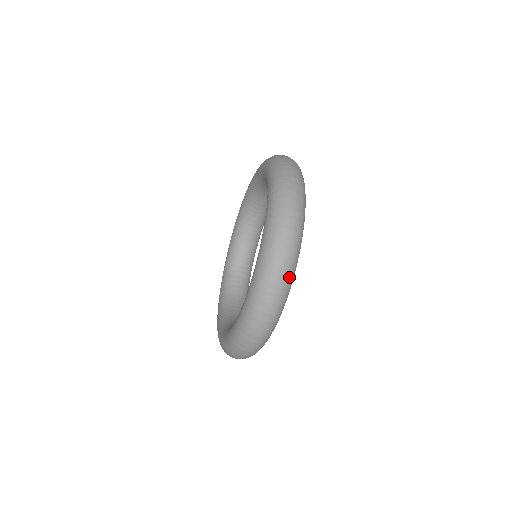
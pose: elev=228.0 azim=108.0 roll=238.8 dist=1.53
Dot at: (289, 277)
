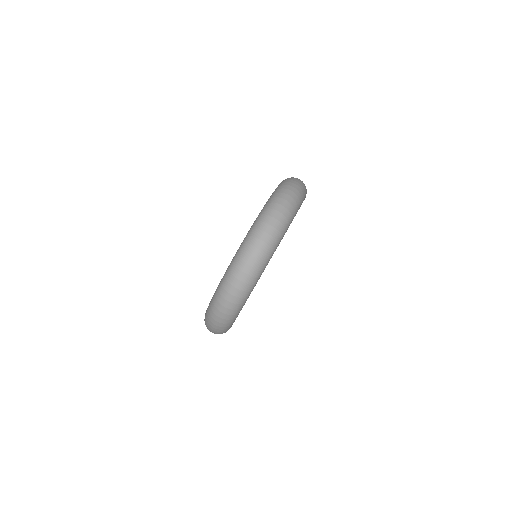
Dot at: (277, 233)
